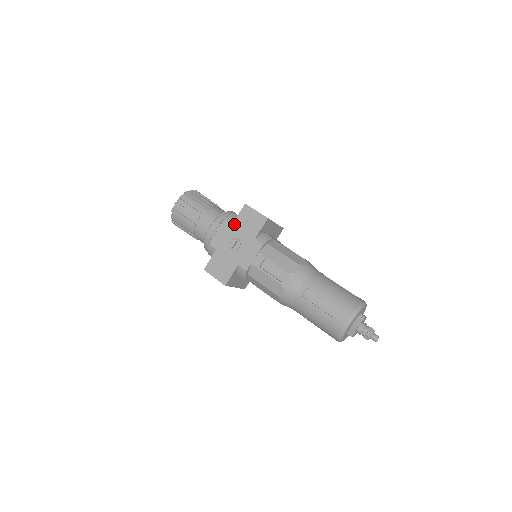
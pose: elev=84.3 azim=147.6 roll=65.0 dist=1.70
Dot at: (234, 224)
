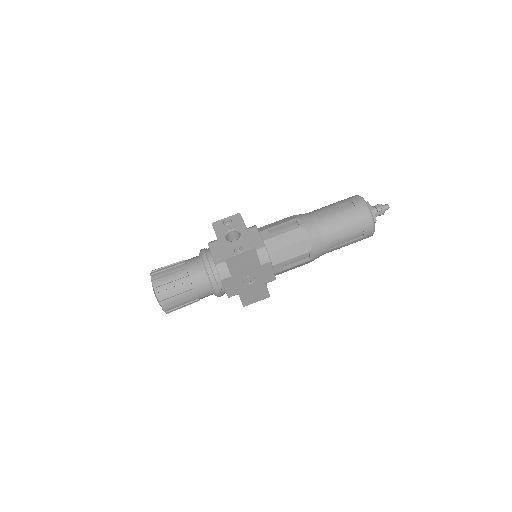
Dot at: (233, 275)
